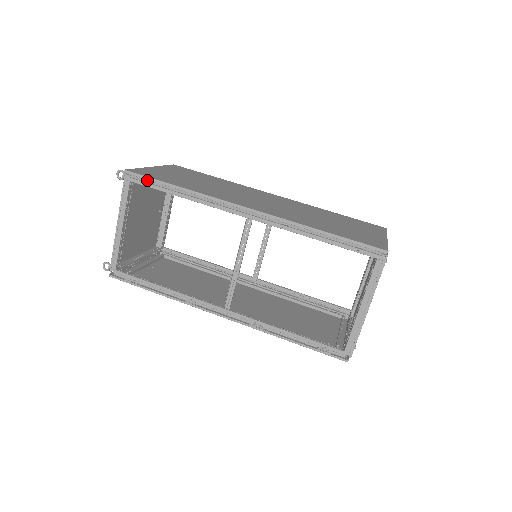
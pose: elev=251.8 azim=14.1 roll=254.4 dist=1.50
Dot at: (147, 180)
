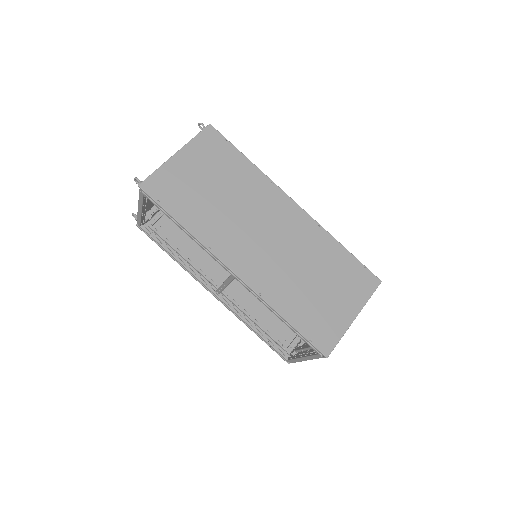
Dot at: (157, 202)
